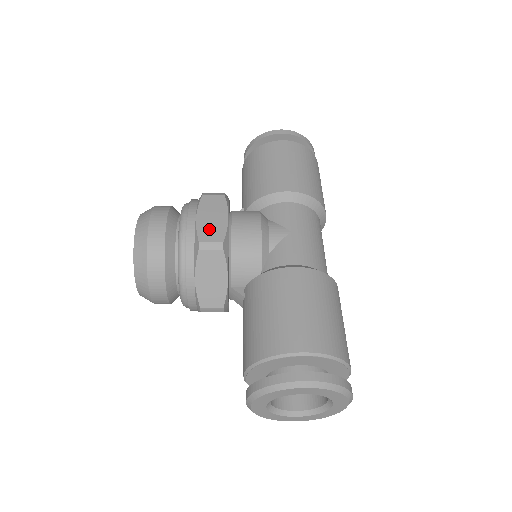
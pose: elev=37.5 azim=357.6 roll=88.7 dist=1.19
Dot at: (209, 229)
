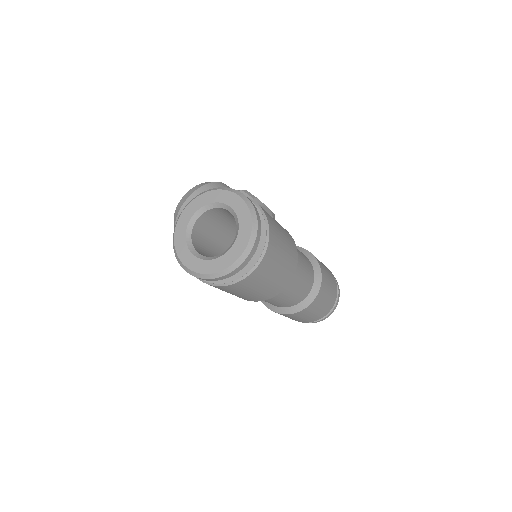
Dot at: occluded
